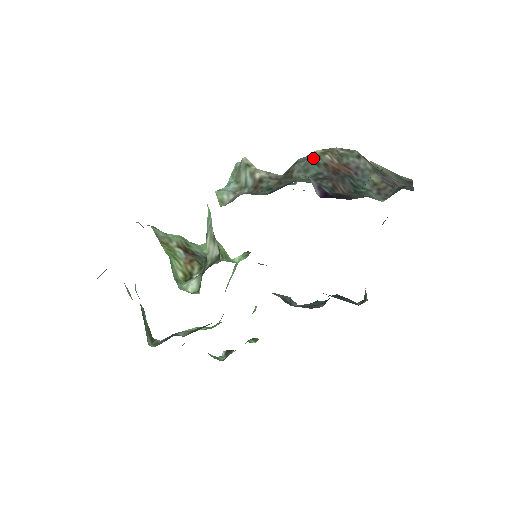
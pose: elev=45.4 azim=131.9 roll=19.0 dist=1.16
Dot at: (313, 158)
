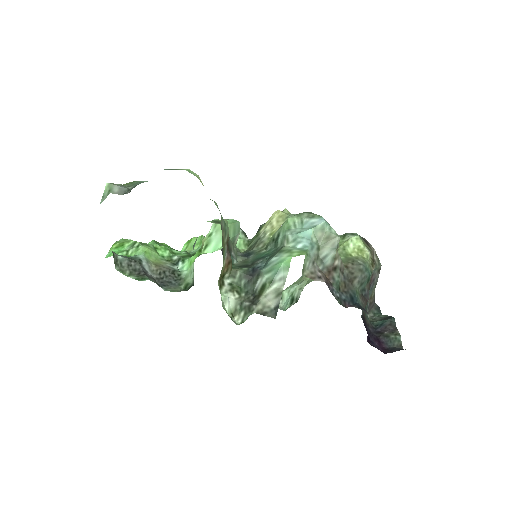
Dot at: (370, 274)
